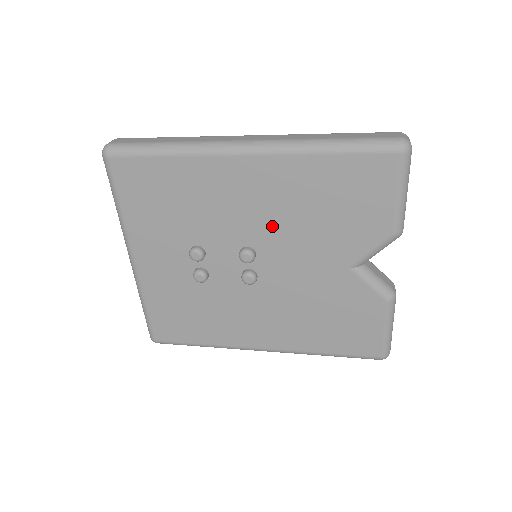
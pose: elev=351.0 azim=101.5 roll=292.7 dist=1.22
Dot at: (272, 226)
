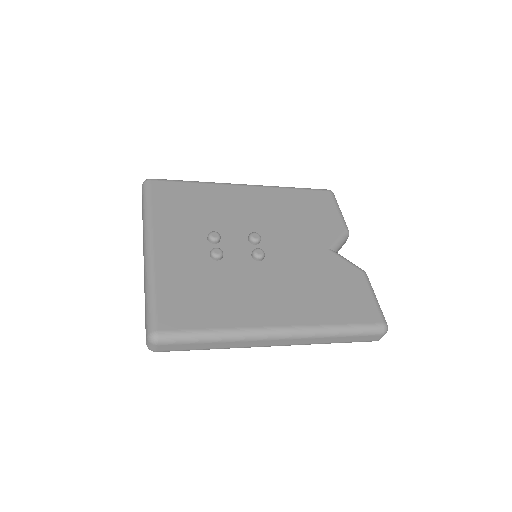
Dot at: (269, 222)
